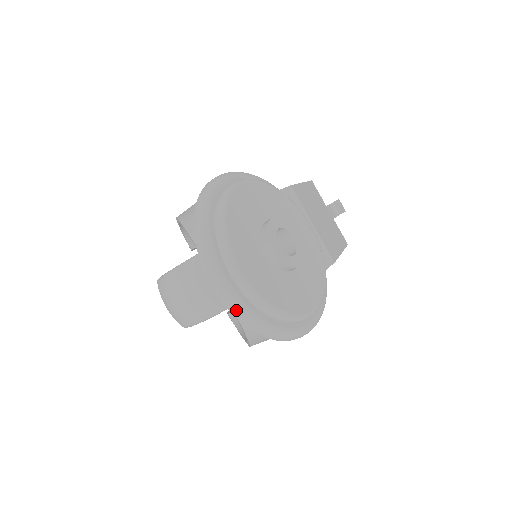
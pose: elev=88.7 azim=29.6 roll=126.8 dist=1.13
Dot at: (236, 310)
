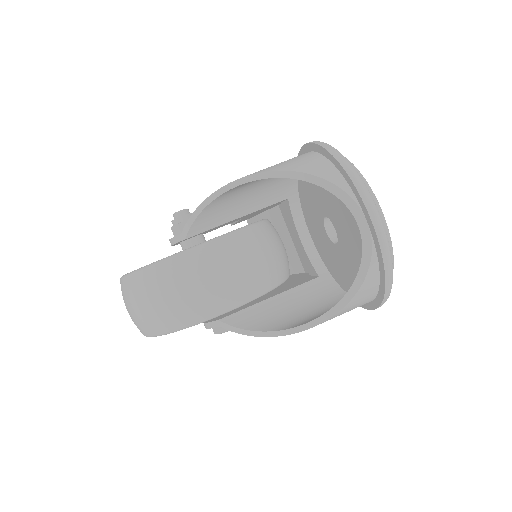
Dot at: (387, 250)
